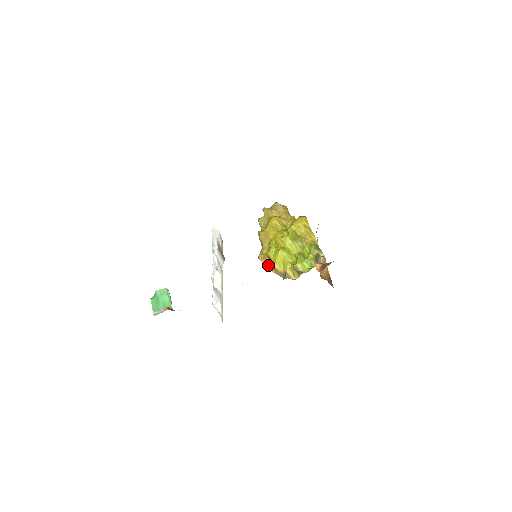
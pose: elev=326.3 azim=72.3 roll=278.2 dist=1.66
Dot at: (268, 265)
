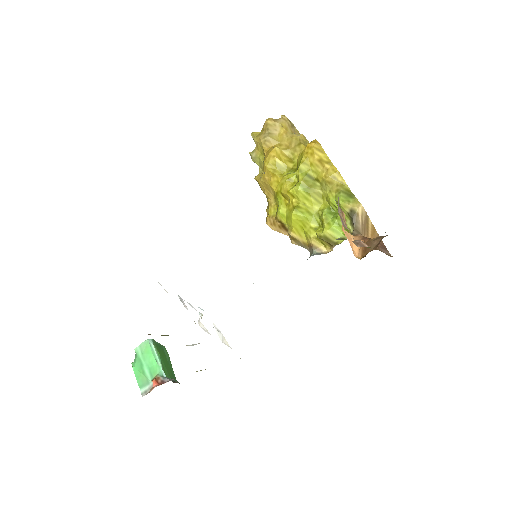
Dot at: (283, 233)
